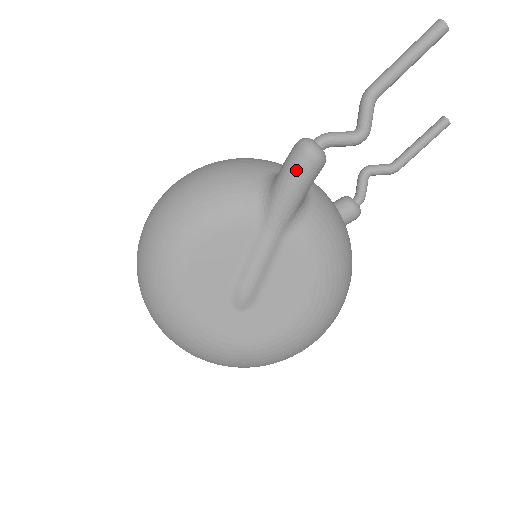
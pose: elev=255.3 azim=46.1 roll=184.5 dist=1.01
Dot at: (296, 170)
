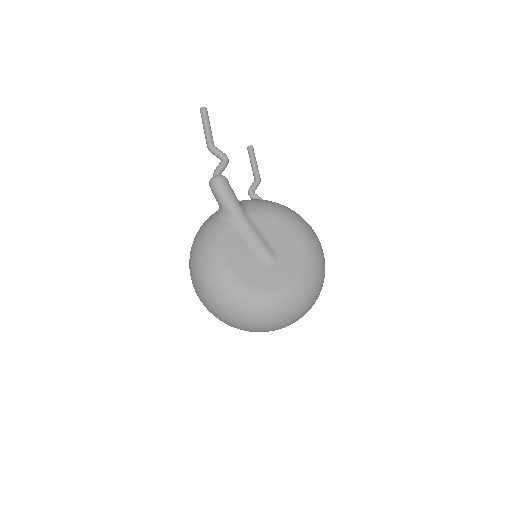
Dot at: (221, 189)
